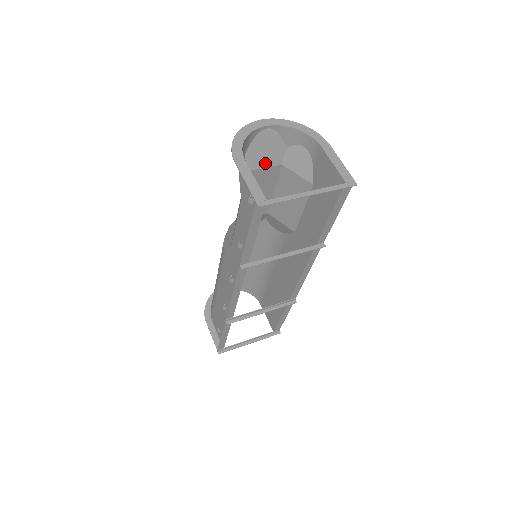
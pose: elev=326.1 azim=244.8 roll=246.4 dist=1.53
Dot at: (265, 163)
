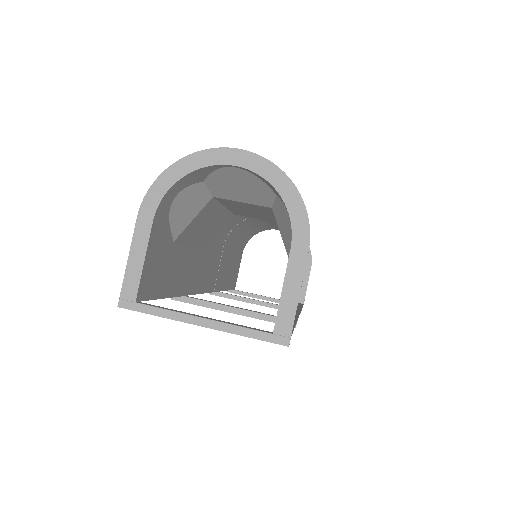
Dot at: (242, 198)
